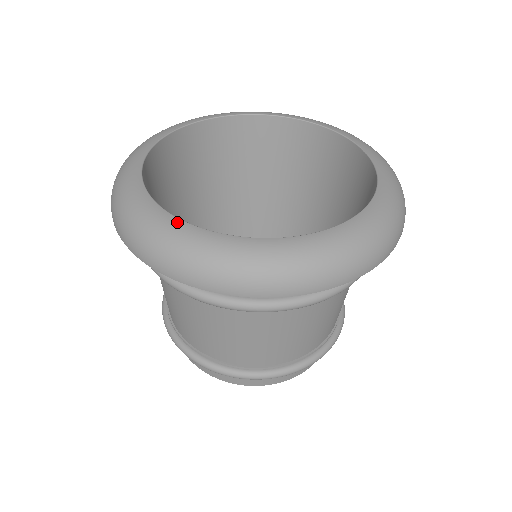
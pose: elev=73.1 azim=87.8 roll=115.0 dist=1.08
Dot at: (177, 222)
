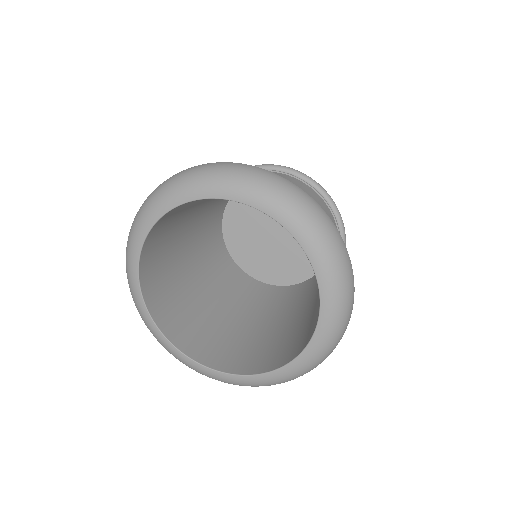
Dot at: (198, 366)
